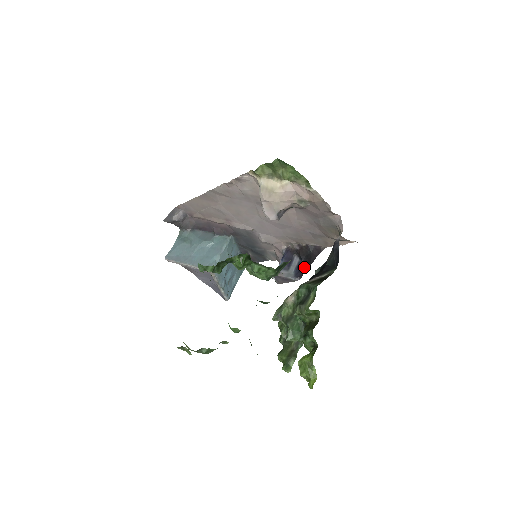
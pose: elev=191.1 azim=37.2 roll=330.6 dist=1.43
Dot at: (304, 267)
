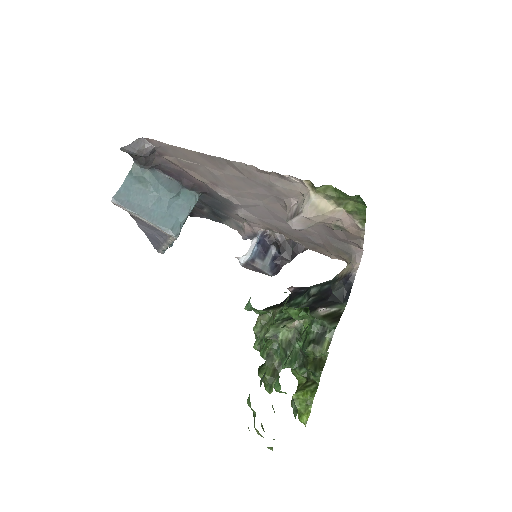
Dot at: (282, 263)
